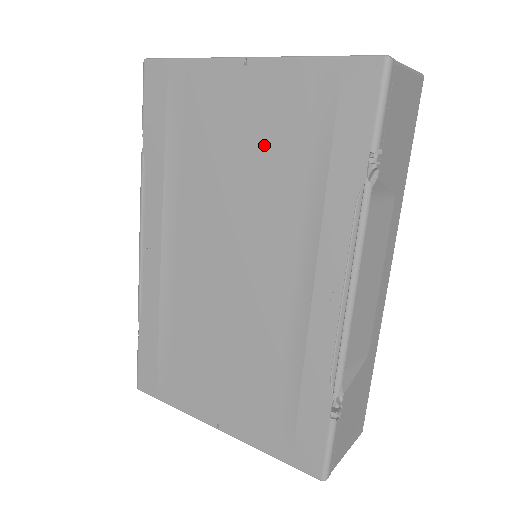
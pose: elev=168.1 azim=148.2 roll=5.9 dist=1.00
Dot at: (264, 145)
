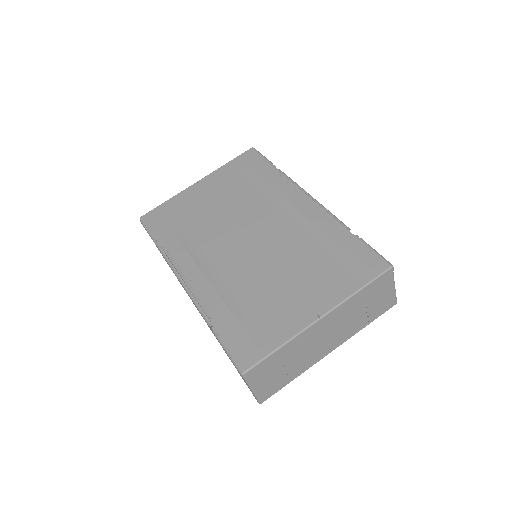
Dot at: (227, 193)
